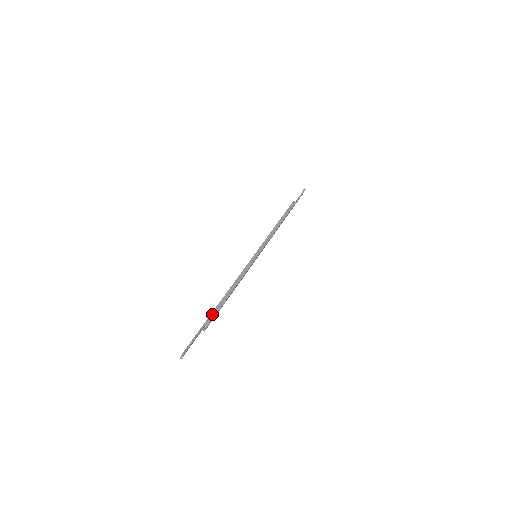
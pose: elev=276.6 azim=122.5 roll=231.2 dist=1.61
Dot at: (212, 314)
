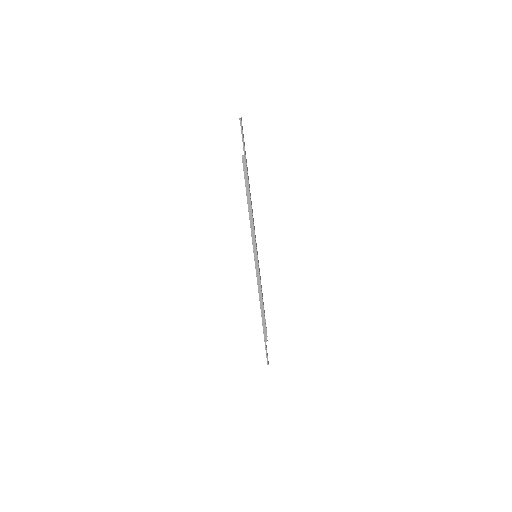
Dot at: (264, 333)
